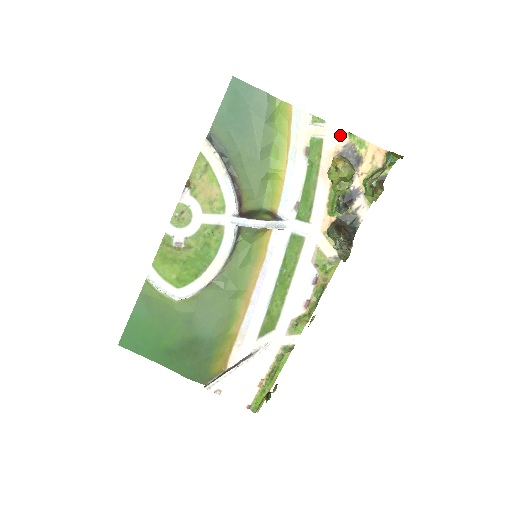
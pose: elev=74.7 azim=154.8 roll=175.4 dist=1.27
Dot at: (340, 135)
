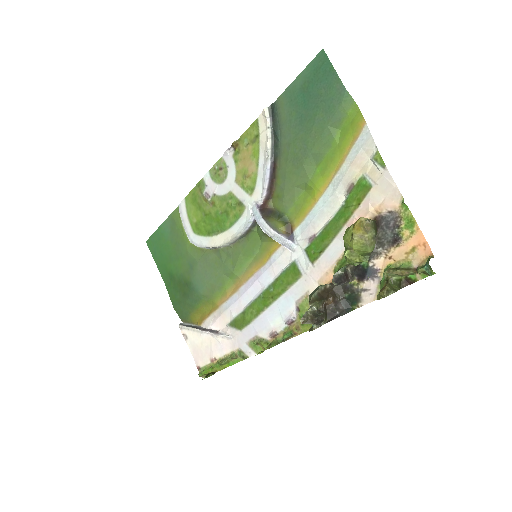
Dot at: (393, 195)
